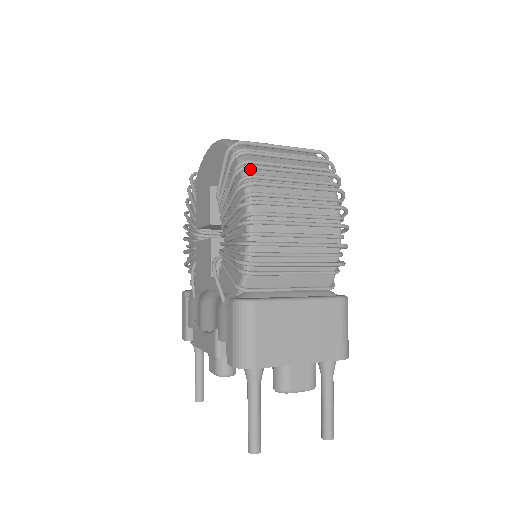
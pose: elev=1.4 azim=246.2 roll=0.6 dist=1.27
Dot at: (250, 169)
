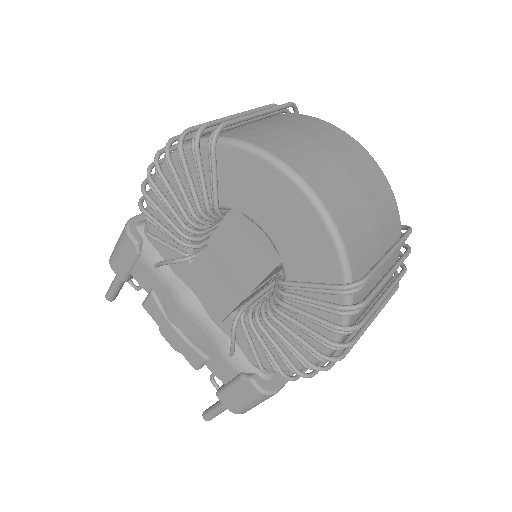
Dot at: occluded
